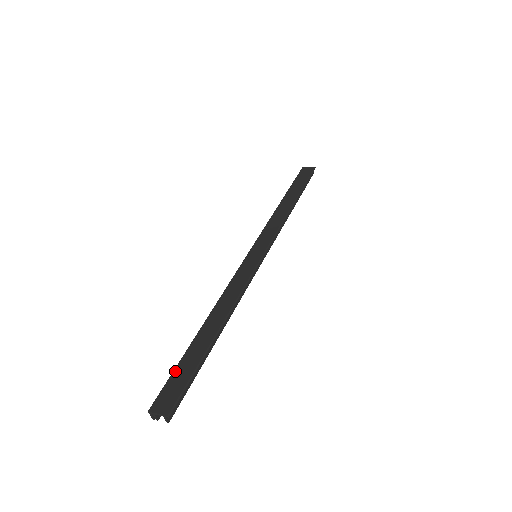
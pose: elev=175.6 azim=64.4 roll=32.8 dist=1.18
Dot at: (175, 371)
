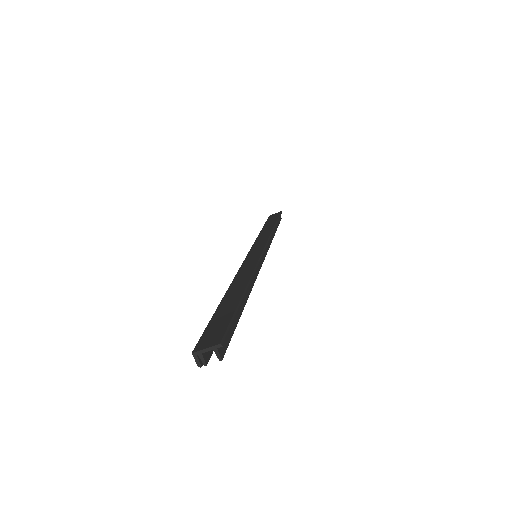
Dot at: (210, 323)
